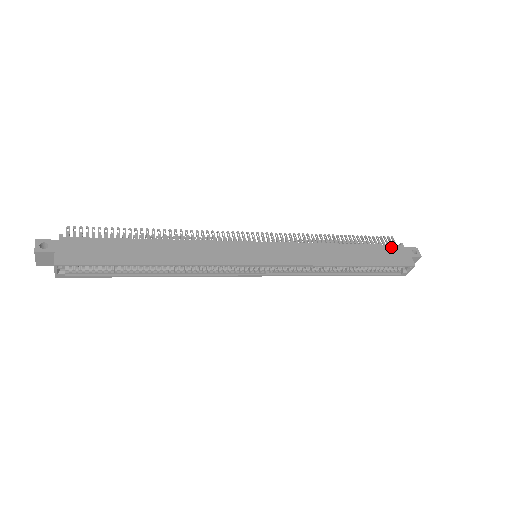
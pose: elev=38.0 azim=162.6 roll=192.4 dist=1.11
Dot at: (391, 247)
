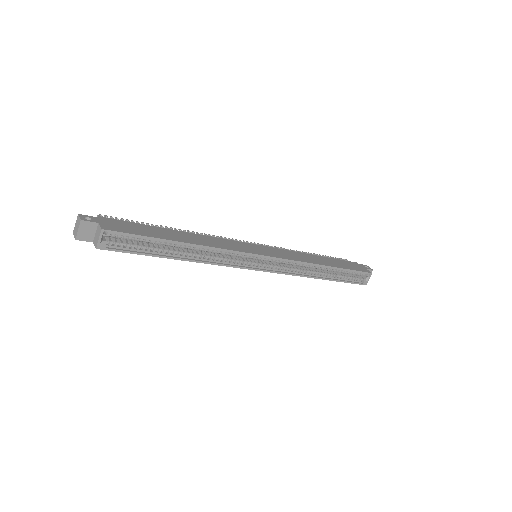
Dot at: (350, 262)
